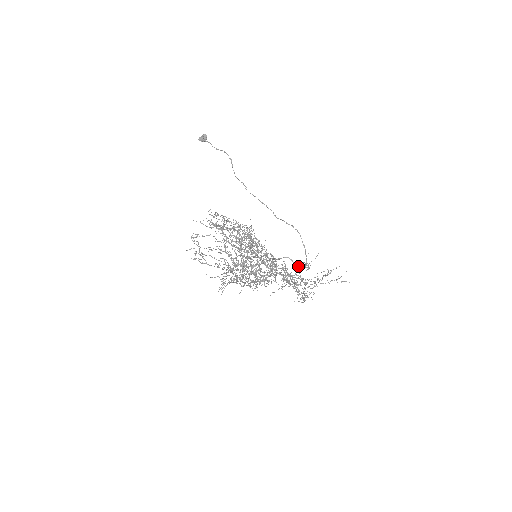
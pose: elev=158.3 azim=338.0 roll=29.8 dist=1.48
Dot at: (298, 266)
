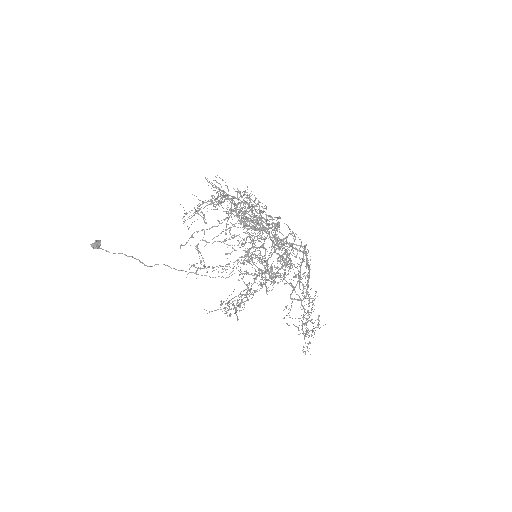
Dot at: (305, 245)
